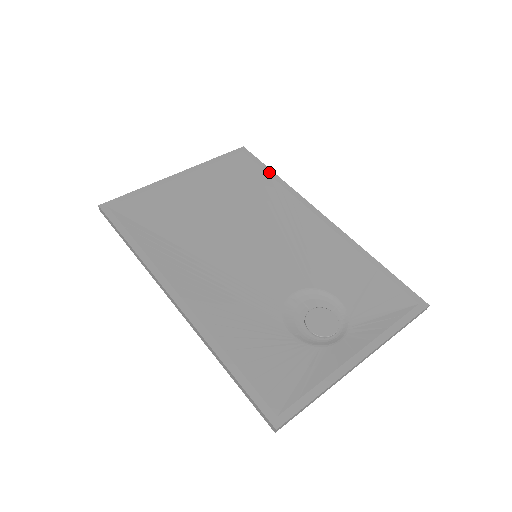
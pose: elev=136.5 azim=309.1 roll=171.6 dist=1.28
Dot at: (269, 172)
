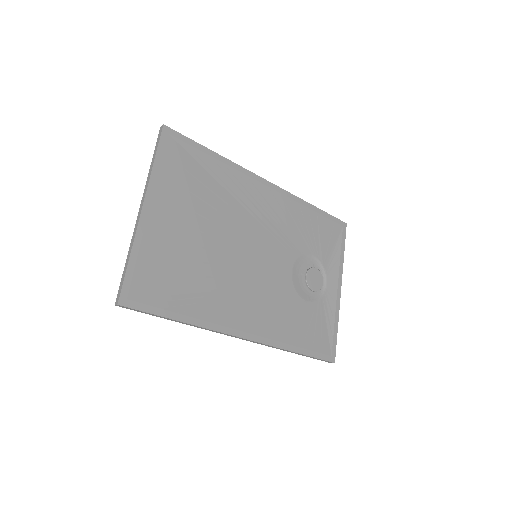
Dot at: (208, 152)
